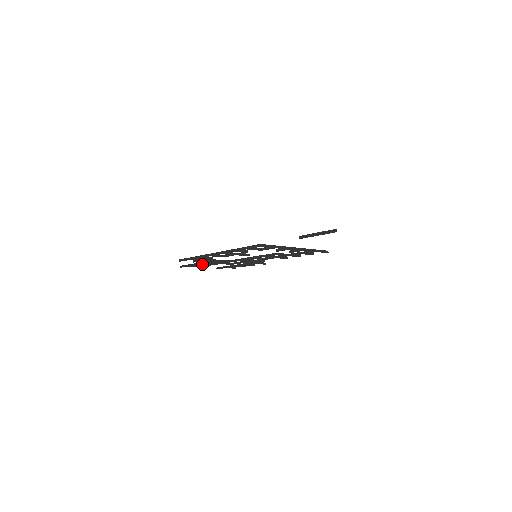
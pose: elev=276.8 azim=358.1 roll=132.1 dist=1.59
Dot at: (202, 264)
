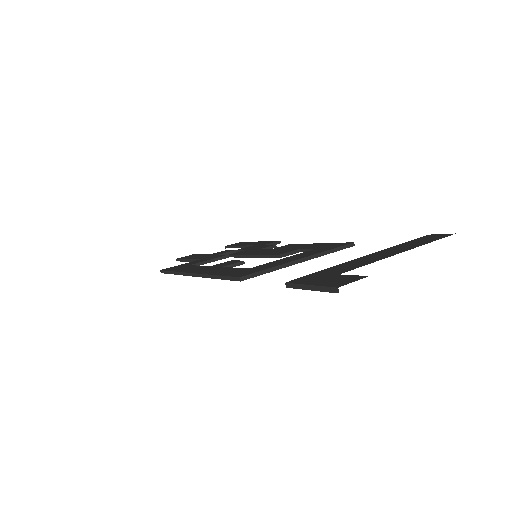
Dot at: occluded
